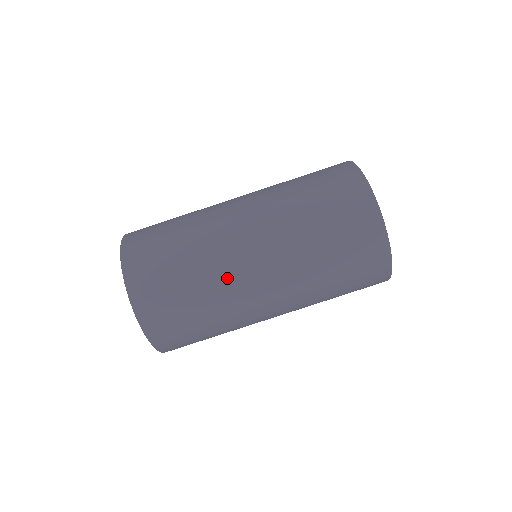
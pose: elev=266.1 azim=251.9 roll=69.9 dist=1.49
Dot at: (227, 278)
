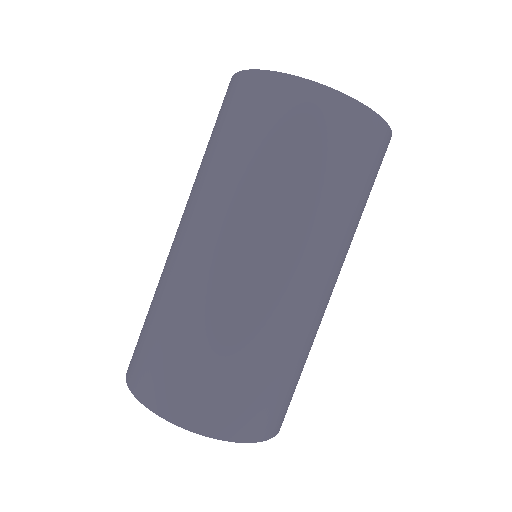
Dot at: (231, 302)
